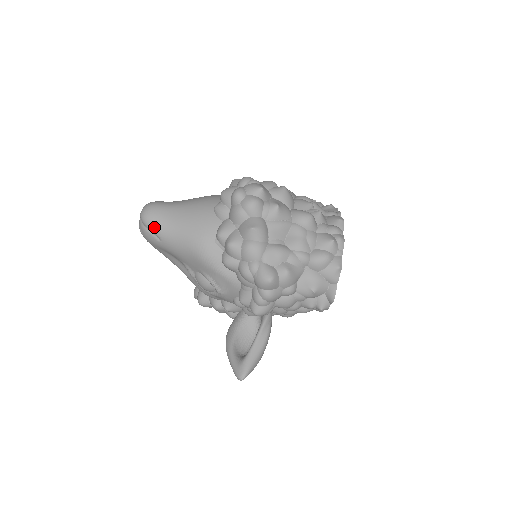
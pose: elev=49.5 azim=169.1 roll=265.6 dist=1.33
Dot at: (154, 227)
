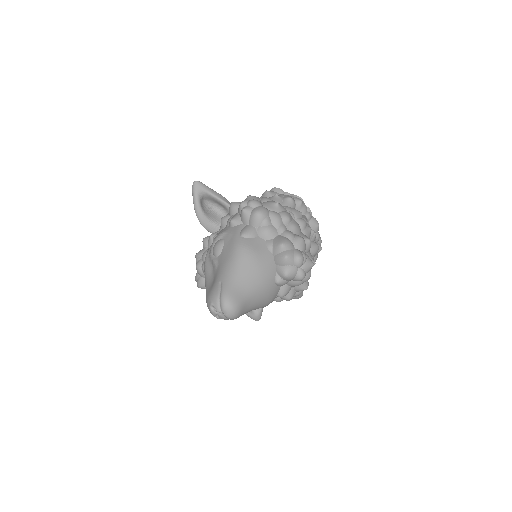
Dot at: occluded
